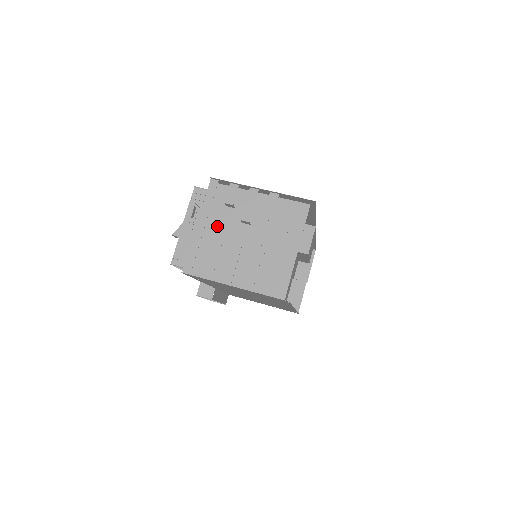
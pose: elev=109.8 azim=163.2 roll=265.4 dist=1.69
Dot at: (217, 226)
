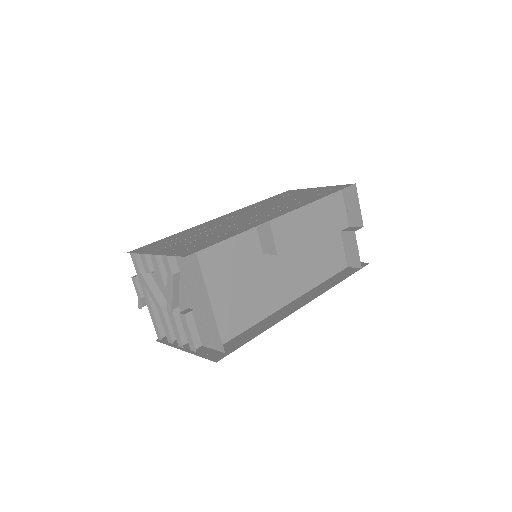
Dot at: (153, 295)
